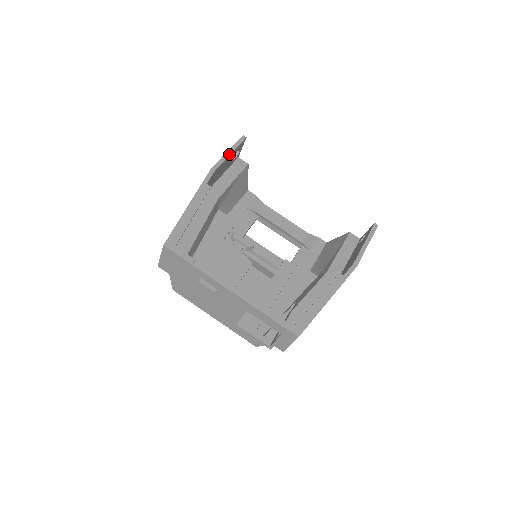
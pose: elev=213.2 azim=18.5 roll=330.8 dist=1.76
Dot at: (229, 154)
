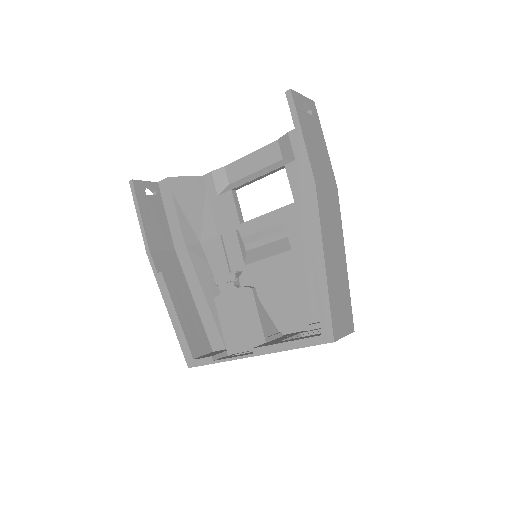
Dot at: (140, 219)
